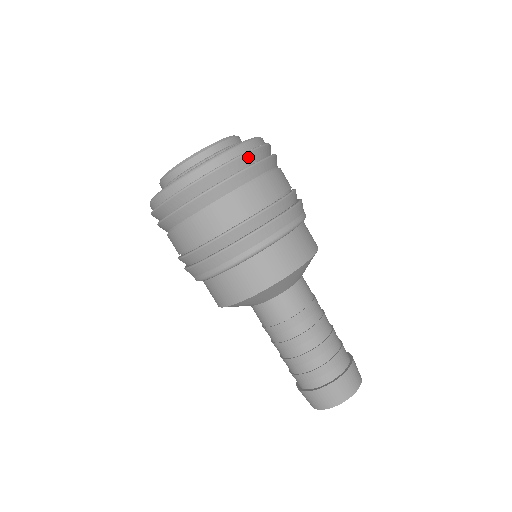
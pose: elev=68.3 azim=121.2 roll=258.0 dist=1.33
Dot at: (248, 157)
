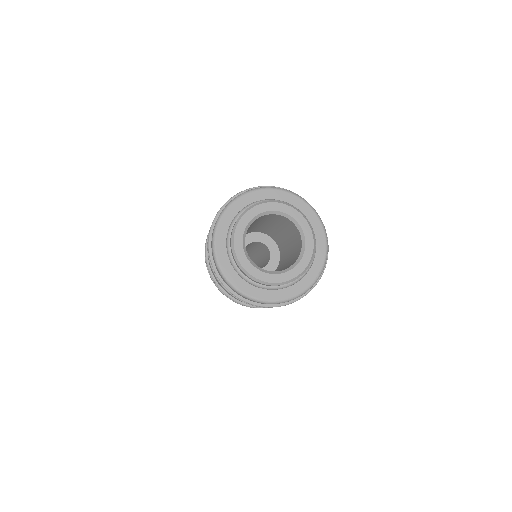
Dot at: (308, 291)
